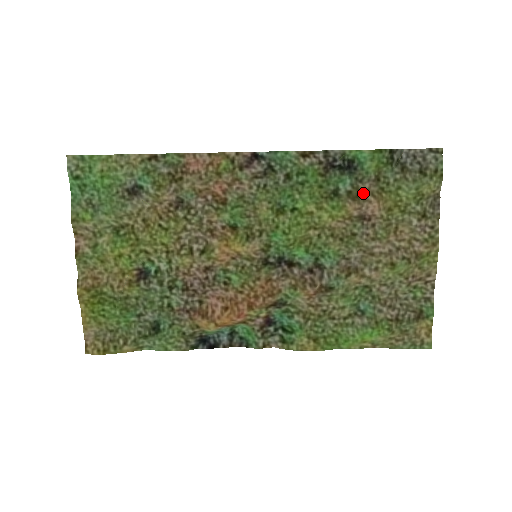
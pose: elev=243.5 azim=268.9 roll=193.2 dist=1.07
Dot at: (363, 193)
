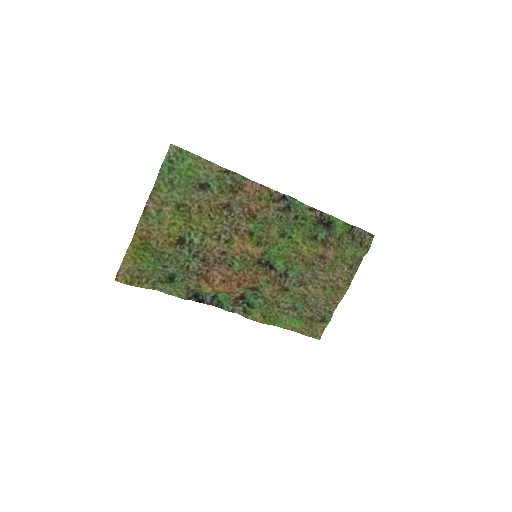
Dot at: (329, 243)
